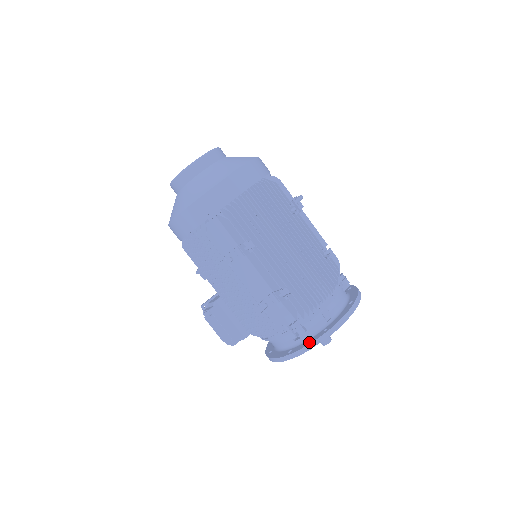
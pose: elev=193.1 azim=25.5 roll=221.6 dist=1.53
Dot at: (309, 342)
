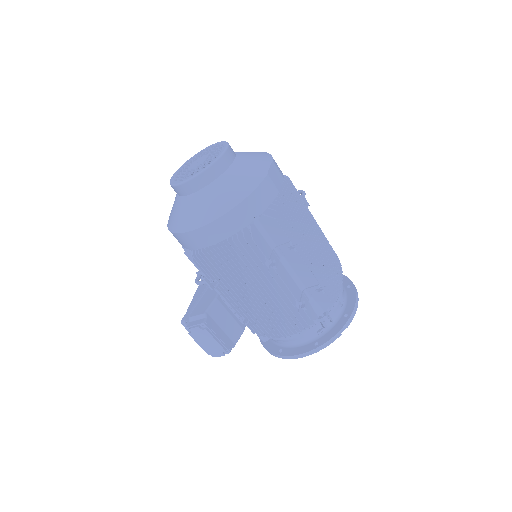
Dot at: (337, 330)
